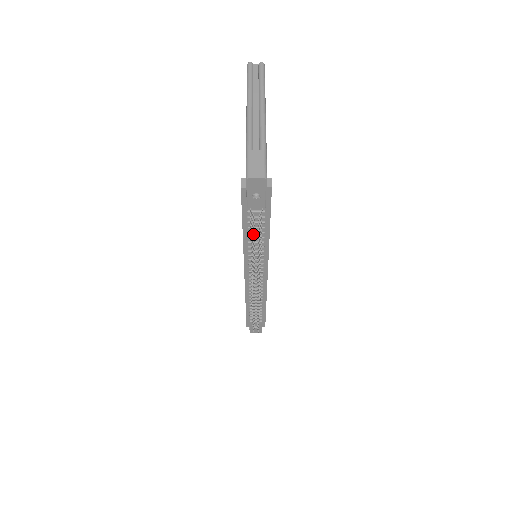
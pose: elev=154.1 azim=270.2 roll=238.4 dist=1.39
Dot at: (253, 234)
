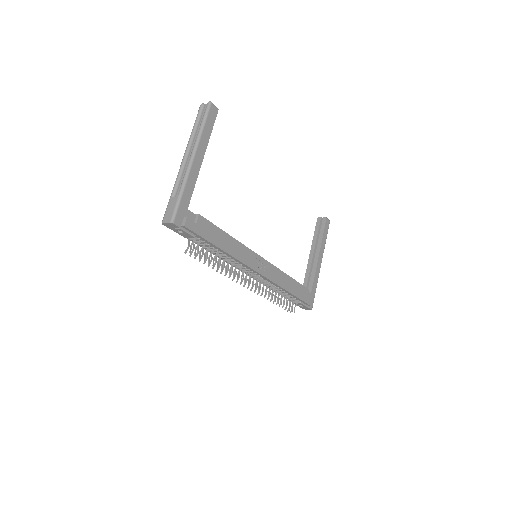
Dot at: occluded
